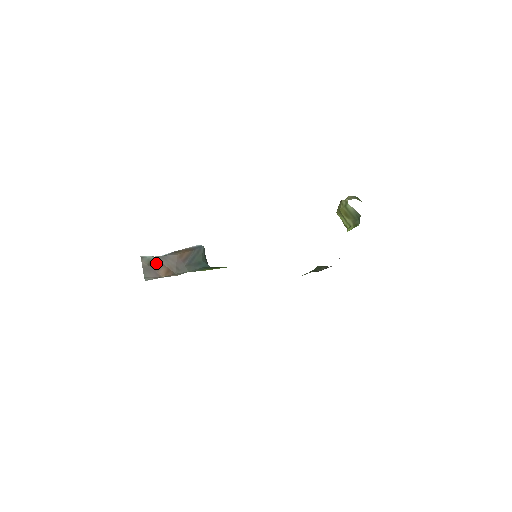
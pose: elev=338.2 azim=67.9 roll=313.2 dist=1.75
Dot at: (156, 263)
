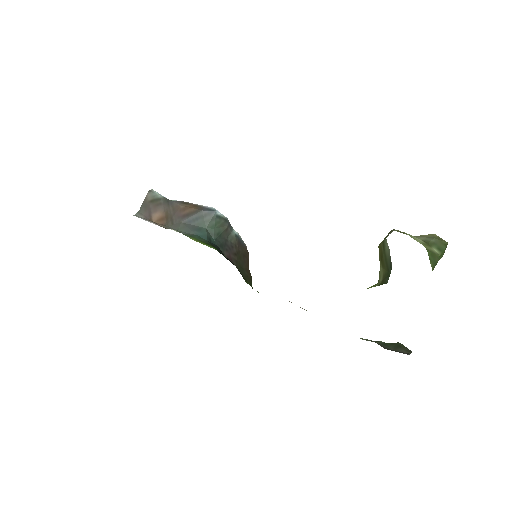
Dot at: (158, 204)
